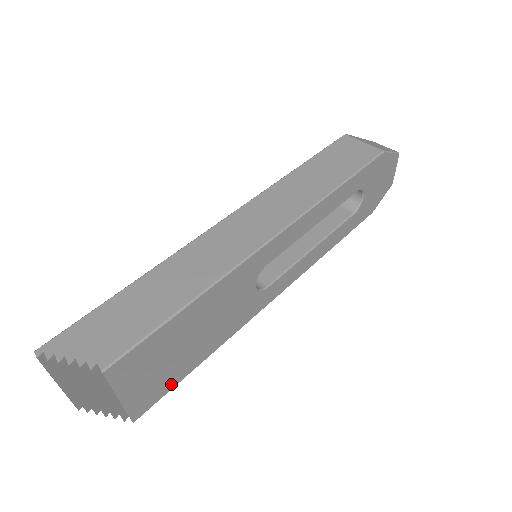
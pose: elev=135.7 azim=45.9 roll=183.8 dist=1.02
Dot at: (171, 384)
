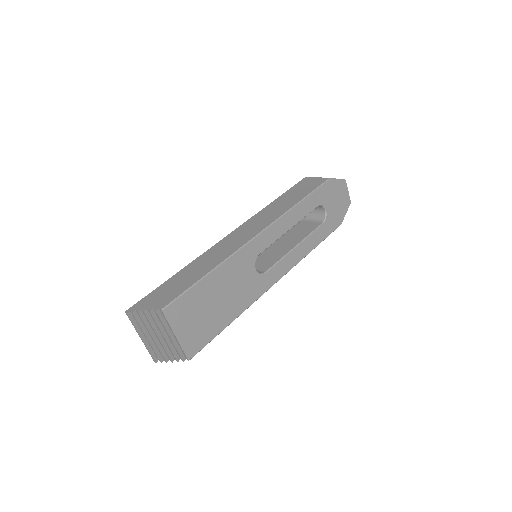
Dot at: (210, 336)
